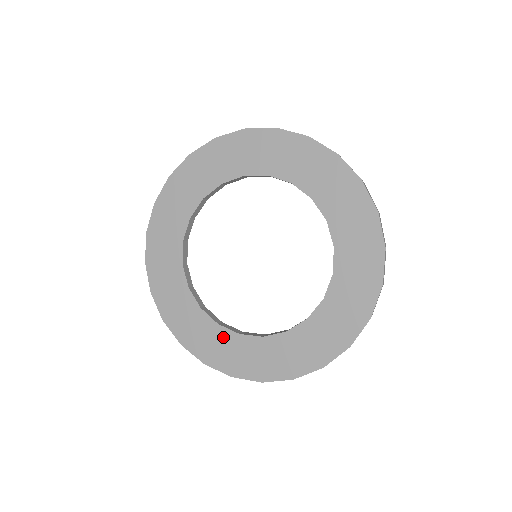
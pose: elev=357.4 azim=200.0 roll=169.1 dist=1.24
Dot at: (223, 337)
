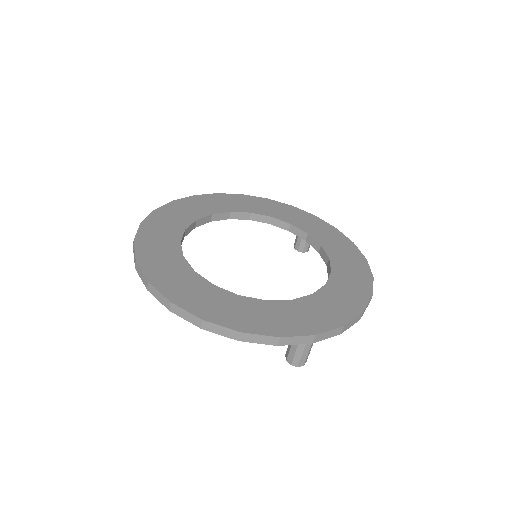
Dot at: (279, 308)
